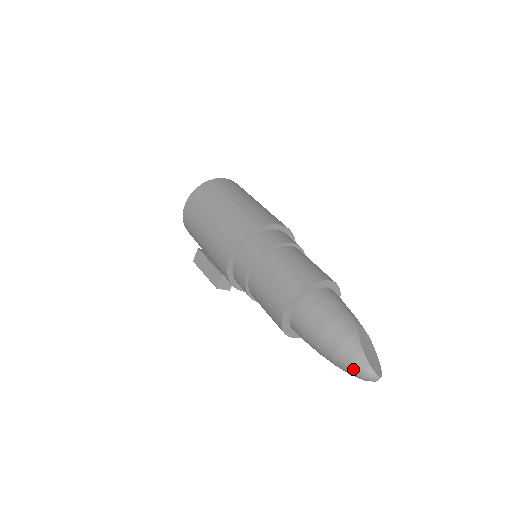
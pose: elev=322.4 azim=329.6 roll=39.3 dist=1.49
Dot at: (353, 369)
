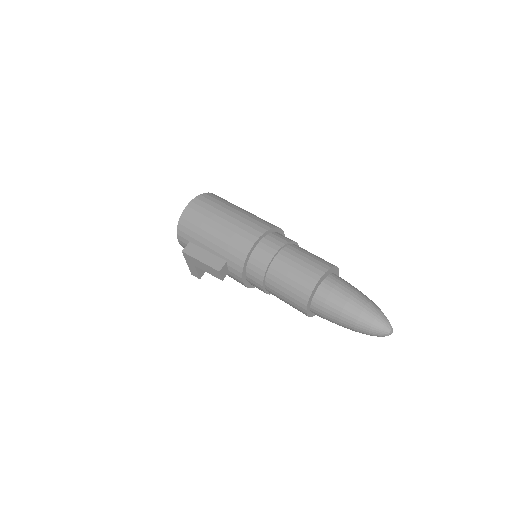
Dot at: (377, 322)
